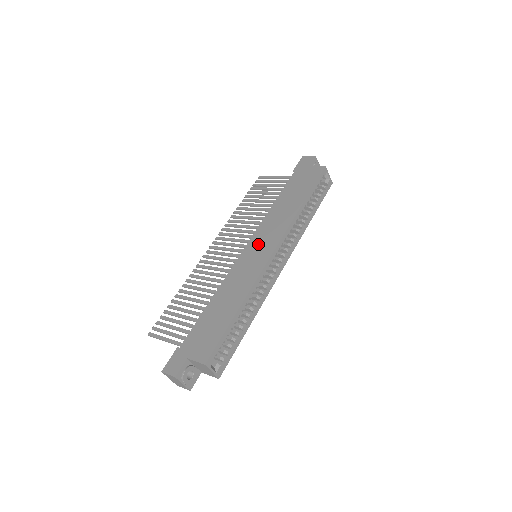
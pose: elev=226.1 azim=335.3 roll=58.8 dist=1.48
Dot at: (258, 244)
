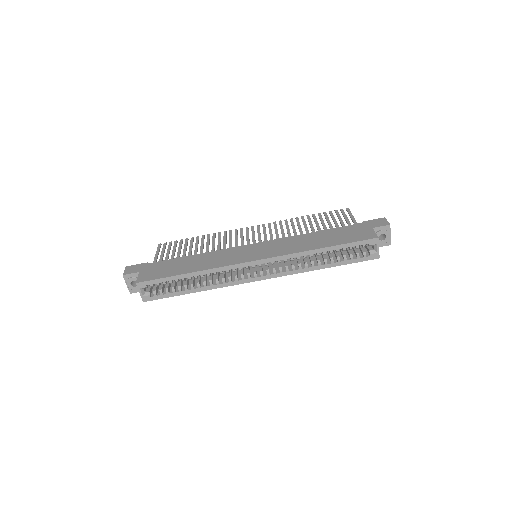
Dot at: (261, 248)
